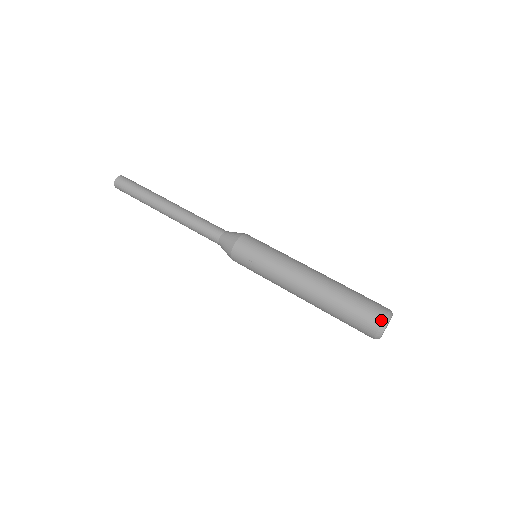
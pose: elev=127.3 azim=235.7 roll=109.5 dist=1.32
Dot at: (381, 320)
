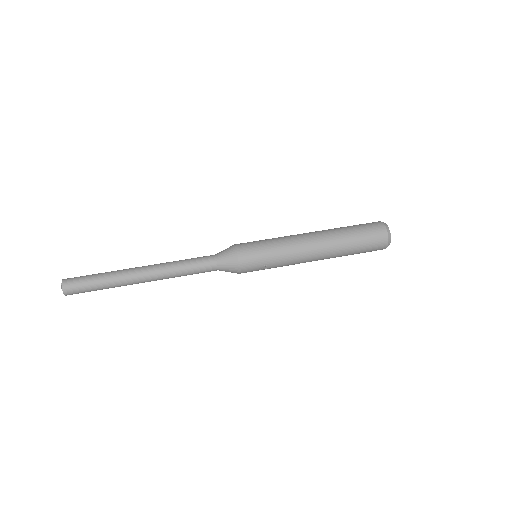
Dot at: (386, 237)
